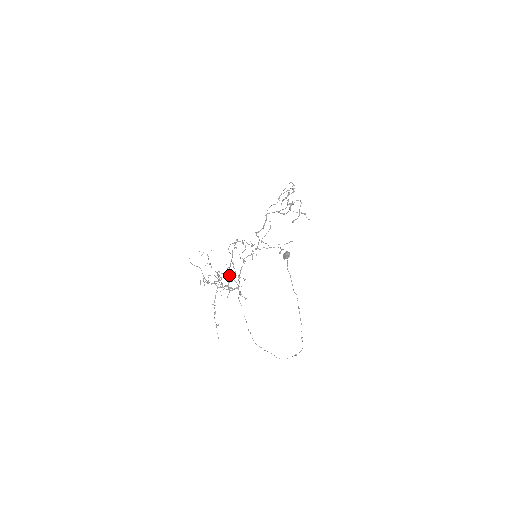
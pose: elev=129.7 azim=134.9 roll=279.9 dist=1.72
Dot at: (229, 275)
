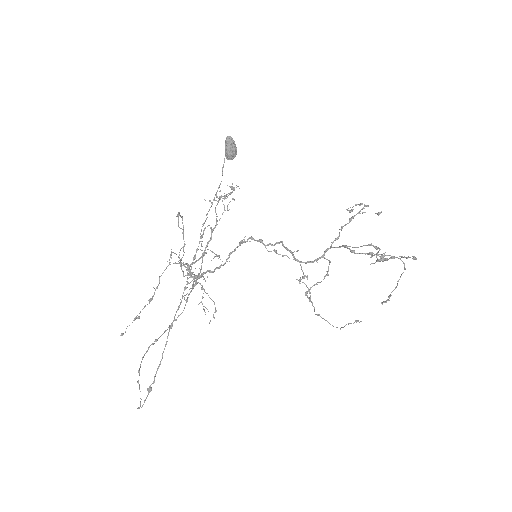
Dot at: (202, 255)
